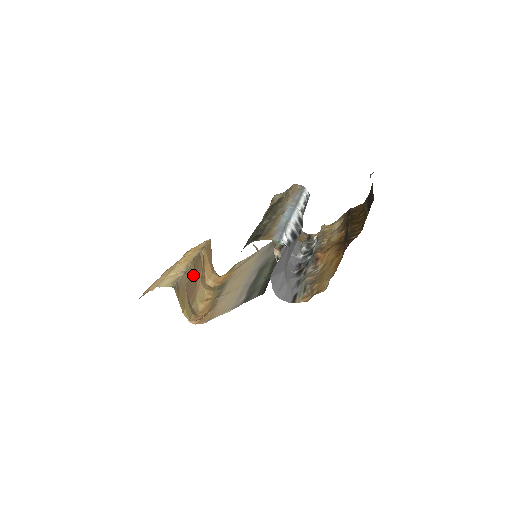
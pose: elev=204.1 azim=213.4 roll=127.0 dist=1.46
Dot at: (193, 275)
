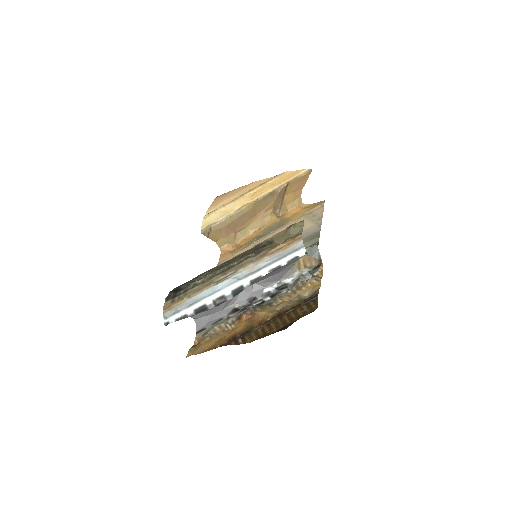
Dot at: (247, 213)
